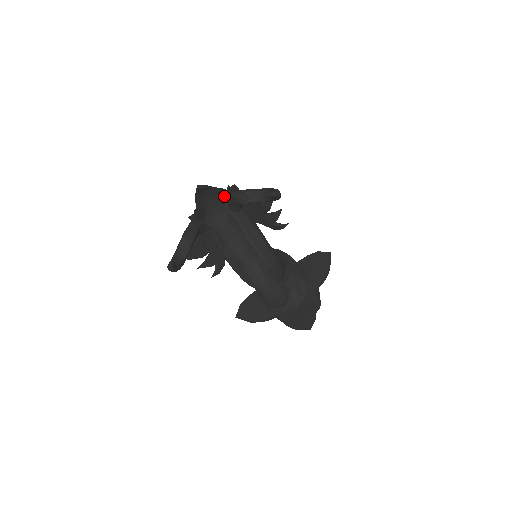
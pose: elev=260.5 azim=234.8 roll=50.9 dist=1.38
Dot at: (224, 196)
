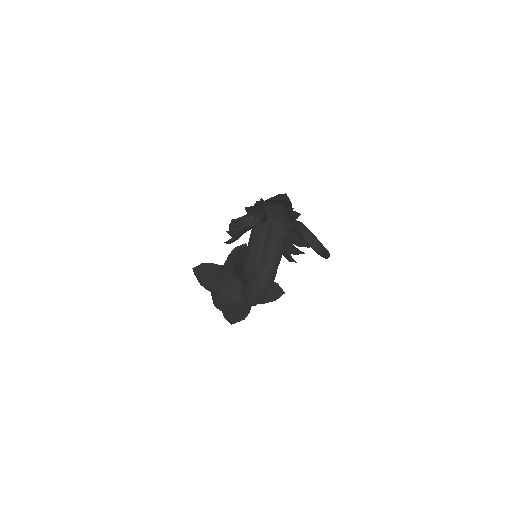
Dot at: occluded
